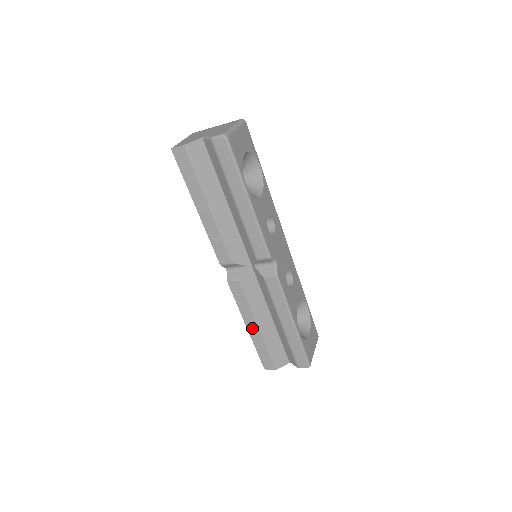
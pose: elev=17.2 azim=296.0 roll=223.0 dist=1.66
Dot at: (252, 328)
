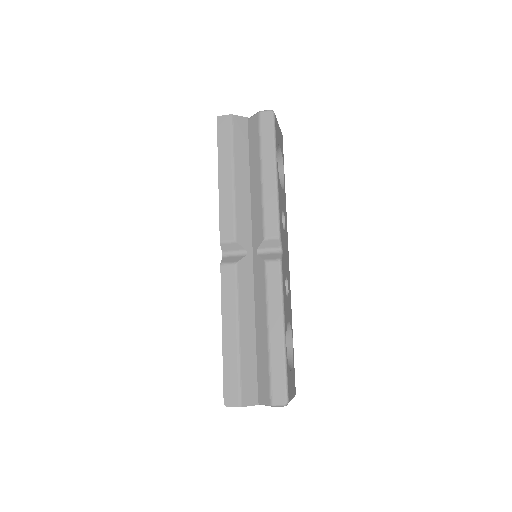
Dot at: (229, 334)
